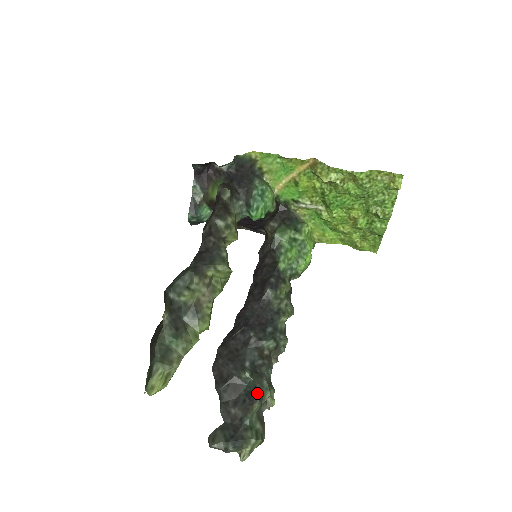
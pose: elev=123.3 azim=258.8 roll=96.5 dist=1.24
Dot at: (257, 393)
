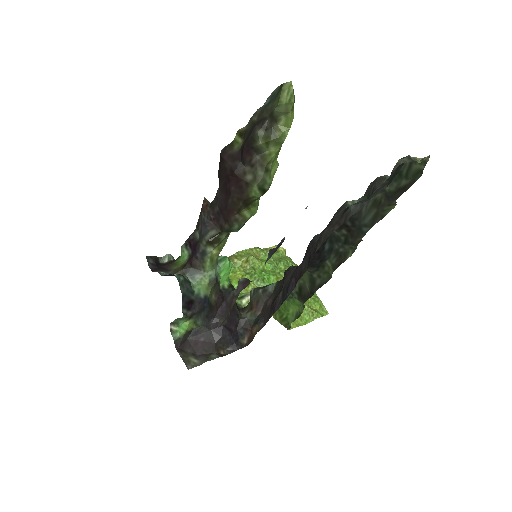
Dot at: (369, 187)
